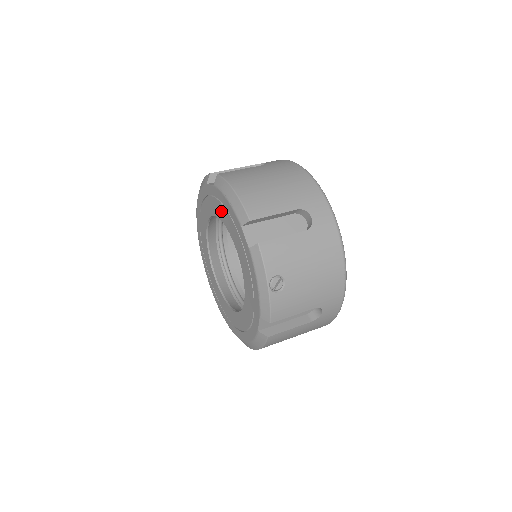
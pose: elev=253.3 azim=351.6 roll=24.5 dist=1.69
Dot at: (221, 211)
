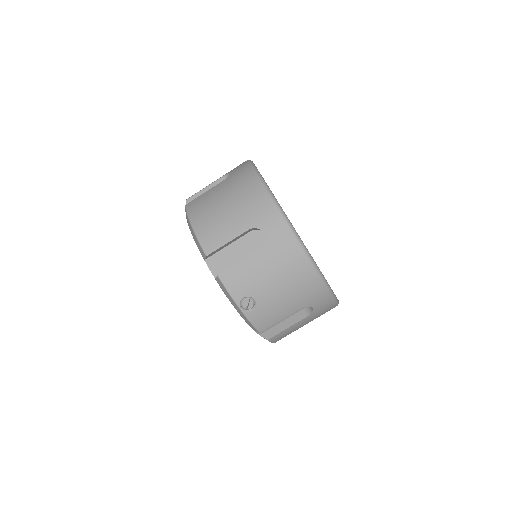
Dot at: occluded
